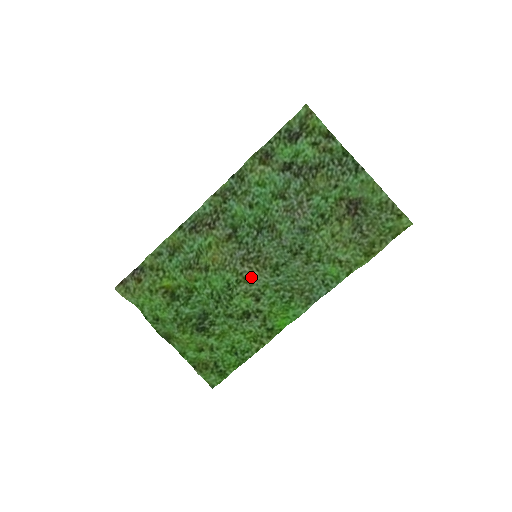
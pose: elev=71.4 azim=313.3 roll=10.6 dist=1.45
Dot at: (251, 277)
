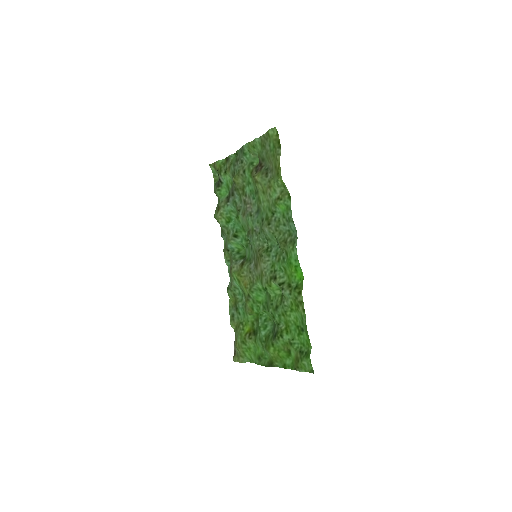
Dot at: (262, 270)
